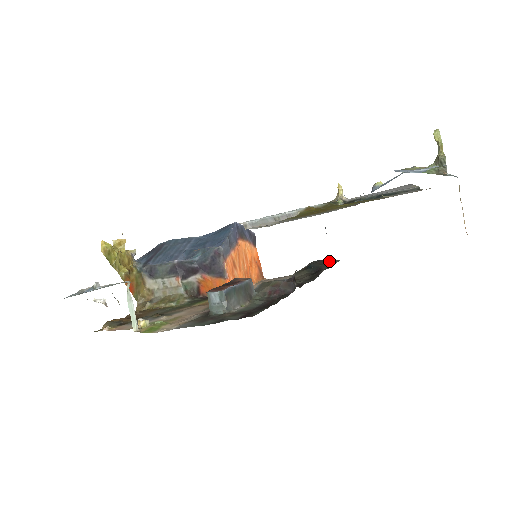
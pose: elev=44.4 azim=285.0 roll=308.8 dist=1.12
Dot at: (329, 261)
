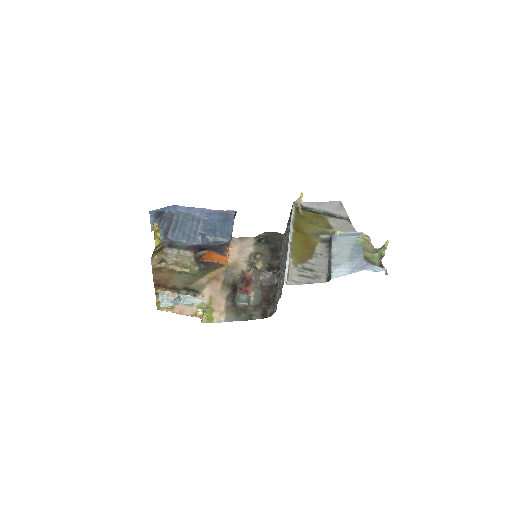
Dot at: (278, 236)
